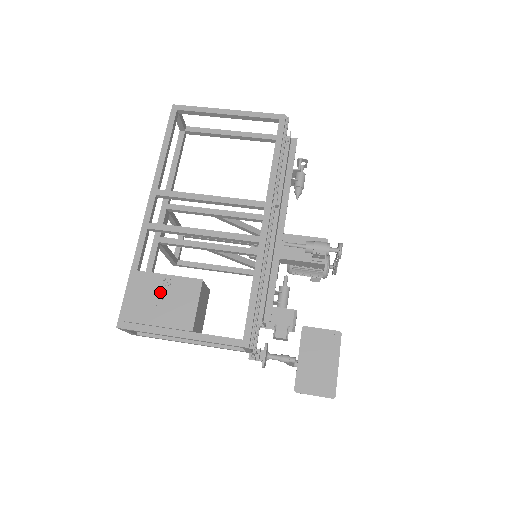
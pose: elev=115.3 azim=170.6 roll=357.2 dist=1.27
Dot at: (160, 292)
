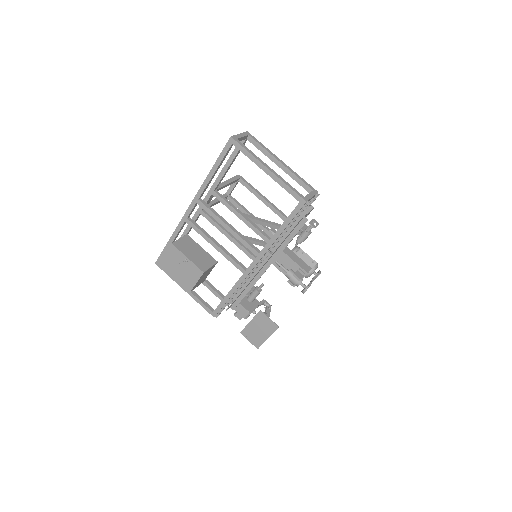
Dot at: (180, 263)
